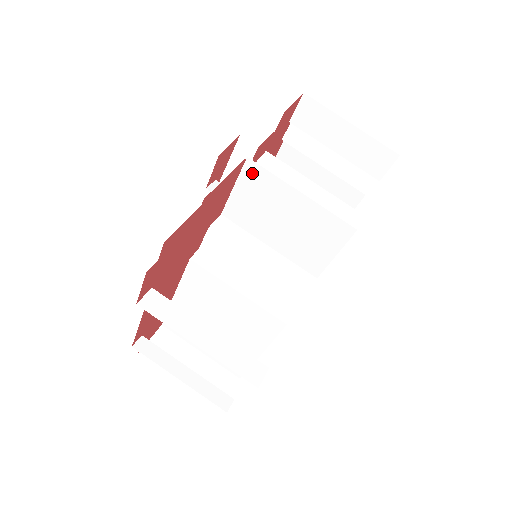
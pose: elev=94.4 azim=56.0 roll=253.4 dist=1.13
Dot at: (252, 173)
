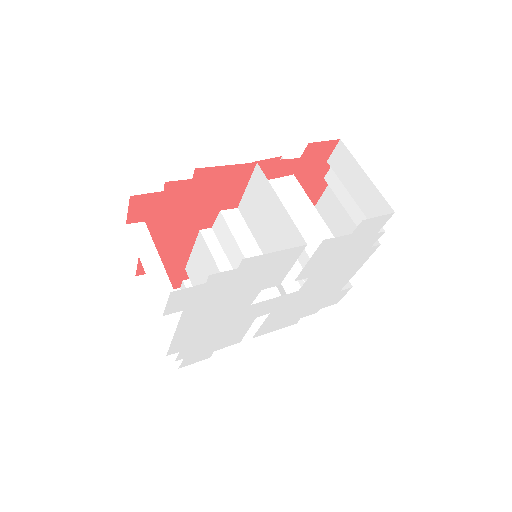
Dot at: (258, 177)
